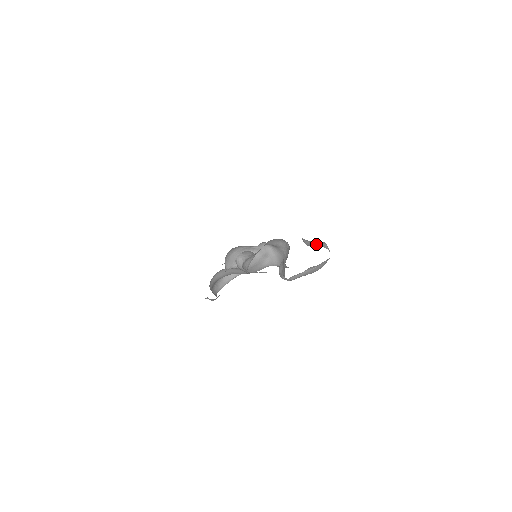
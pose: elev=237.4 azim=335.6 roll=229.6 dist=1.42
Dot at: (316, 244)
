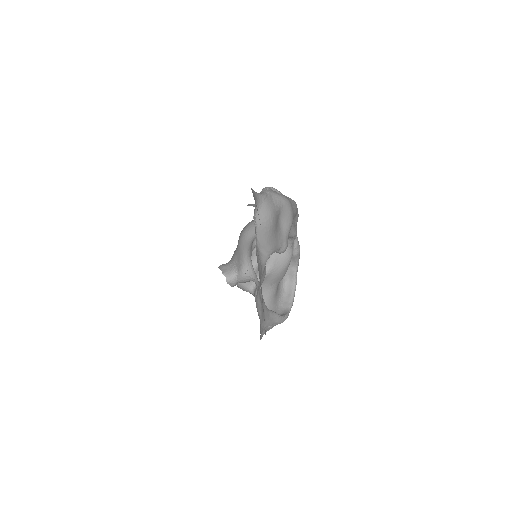
Dot at: occluded
